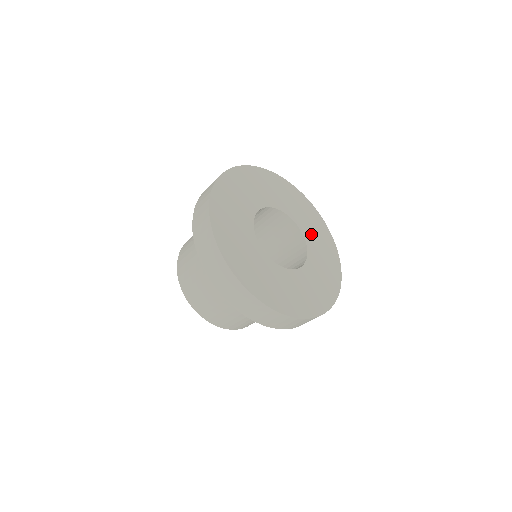
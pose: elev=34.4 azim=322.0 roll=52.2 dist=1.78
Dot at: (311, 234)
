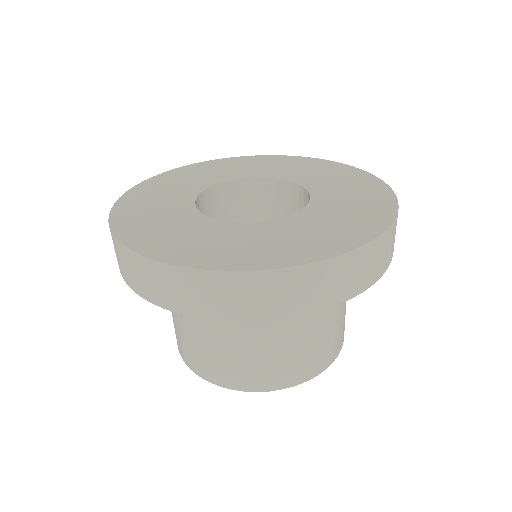
Dot at: (297, 174)
